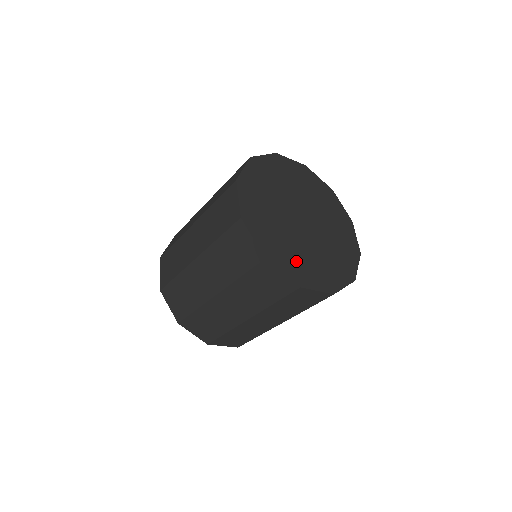
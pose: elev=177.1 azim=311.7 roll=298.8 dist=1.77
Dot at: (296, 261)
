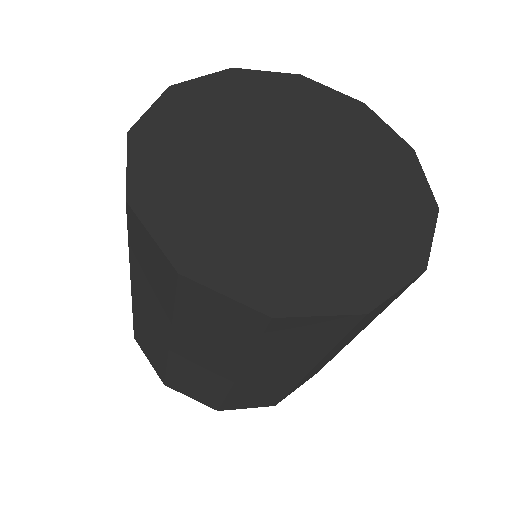
Dot at: (264, 261)
